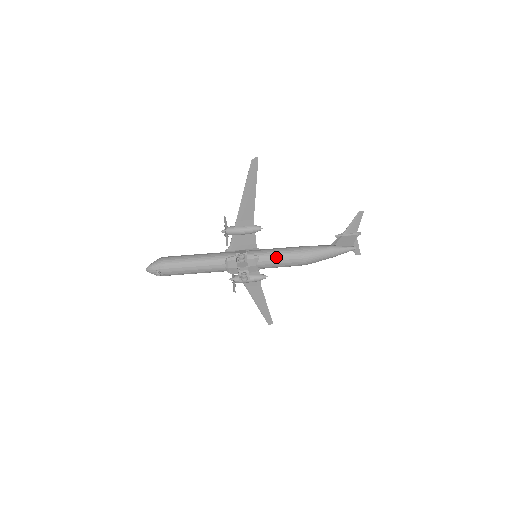
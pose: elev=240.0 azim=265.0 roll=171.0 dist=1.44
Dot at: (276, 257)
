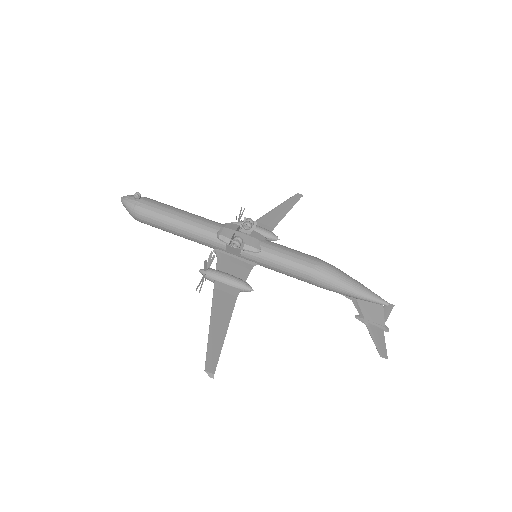
Dot at: occluded
